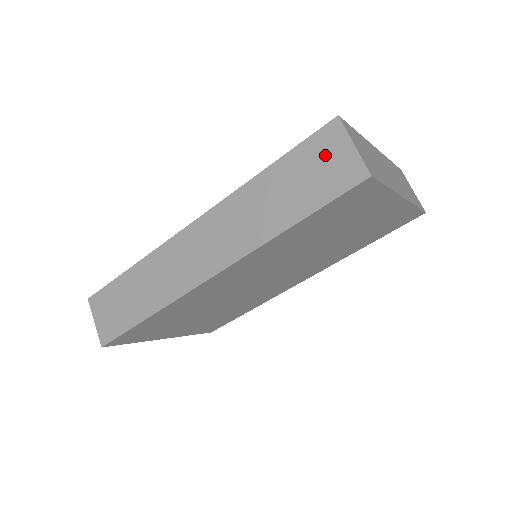
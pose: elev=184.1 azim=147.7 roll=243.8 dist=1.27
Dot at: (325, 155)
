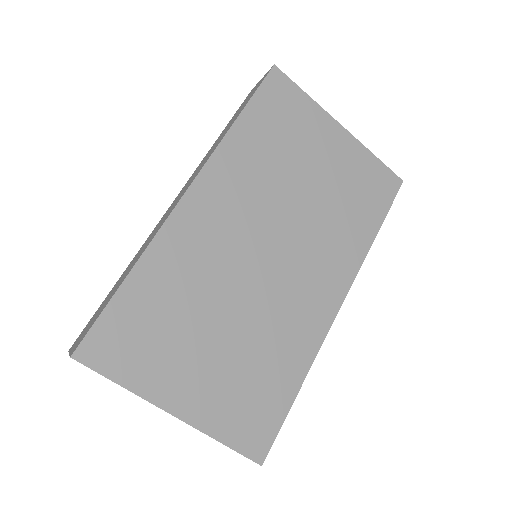
Dot at: occluded
